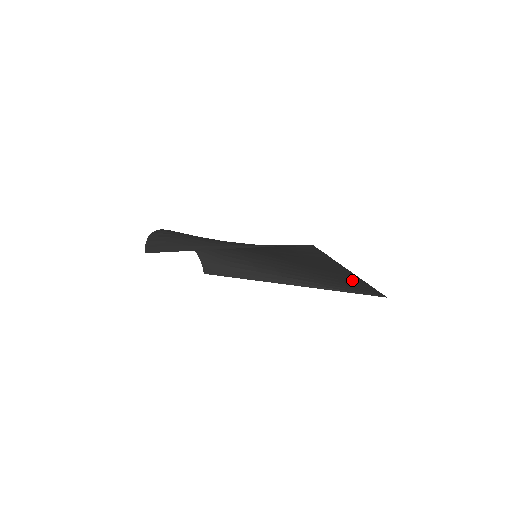
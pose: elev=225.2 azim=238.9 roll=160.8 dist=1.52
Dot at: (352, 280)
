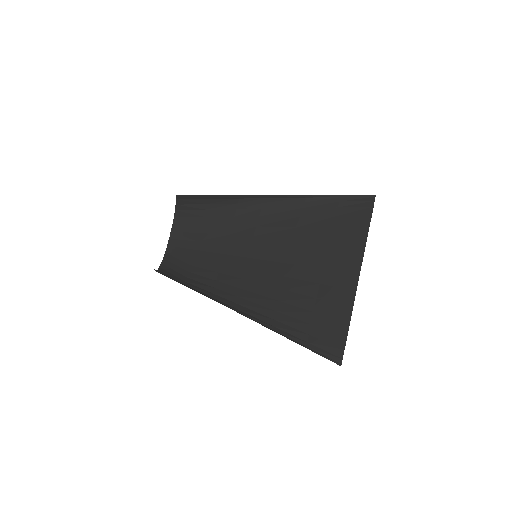
Dot at: (335, 303)
